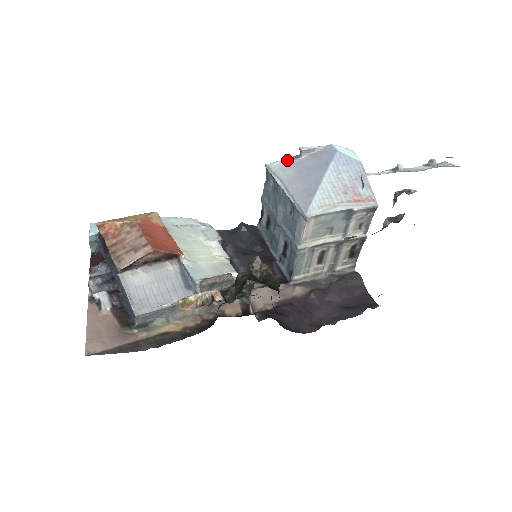
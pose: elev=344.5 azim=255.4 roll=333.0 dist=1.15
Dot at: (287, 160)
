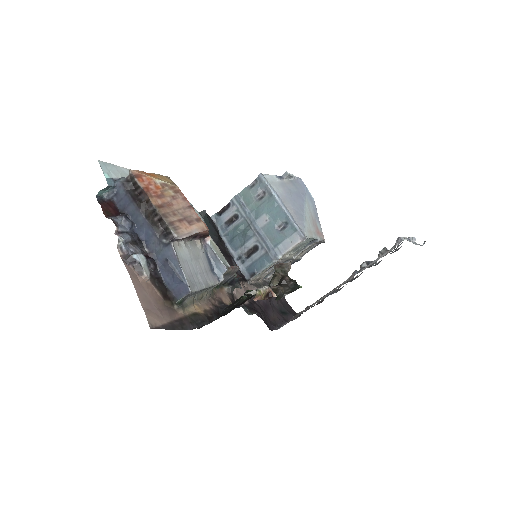
Dot at: (275, 177)
